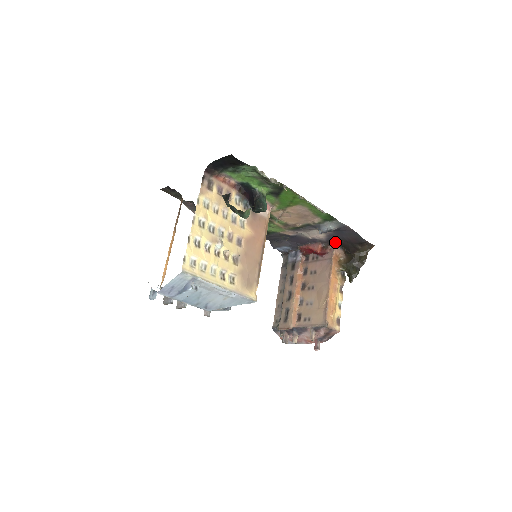
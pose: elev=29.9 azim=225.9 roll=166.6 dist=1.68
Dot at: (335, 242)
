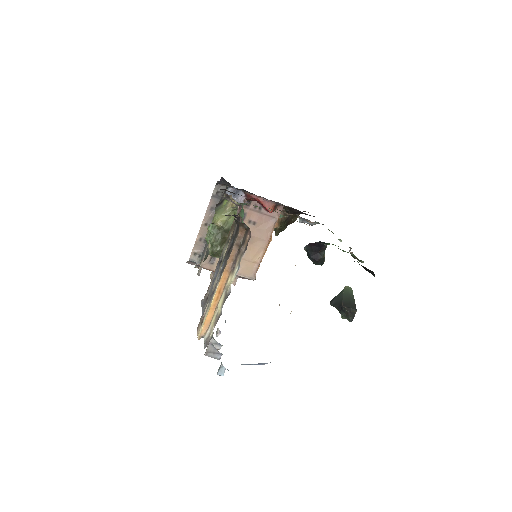
Dot at: occluded
